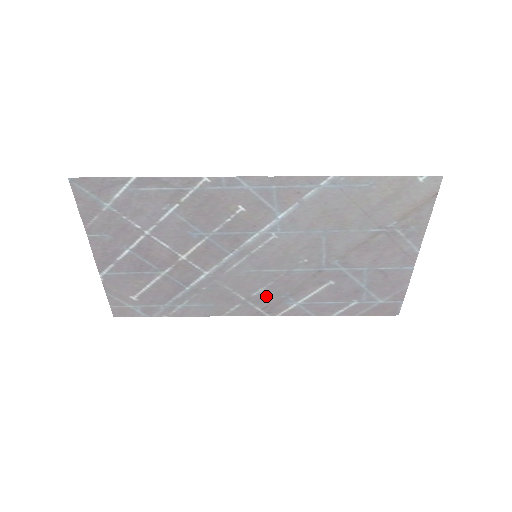
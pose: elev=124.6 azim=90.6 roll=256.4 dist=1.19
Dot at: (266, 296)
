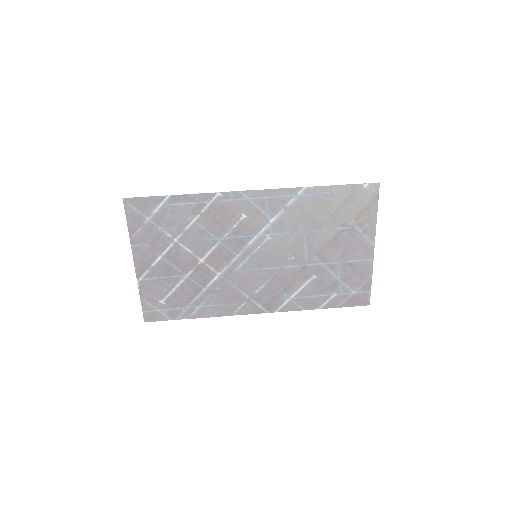
Dot at: (265, 293)
